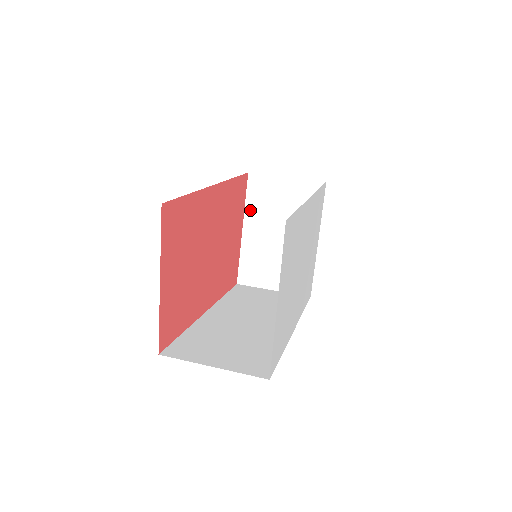
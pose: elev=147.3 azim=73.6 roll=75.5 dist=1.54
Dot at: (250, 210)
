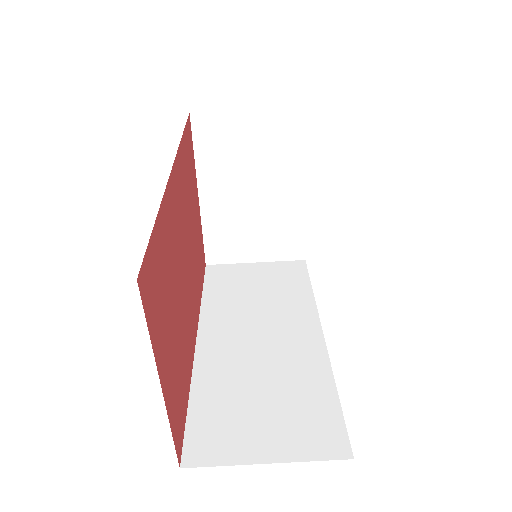
Dot at: (204, 166)
